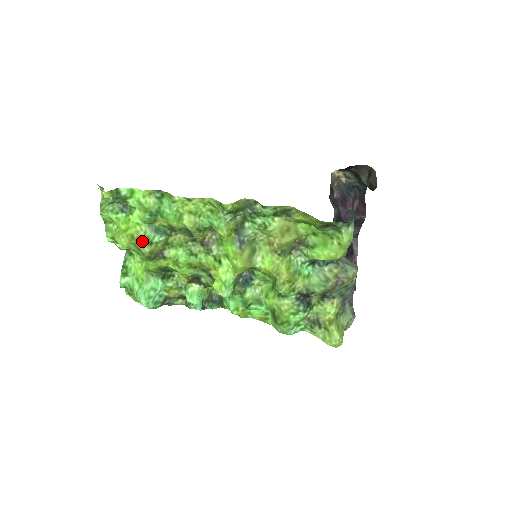
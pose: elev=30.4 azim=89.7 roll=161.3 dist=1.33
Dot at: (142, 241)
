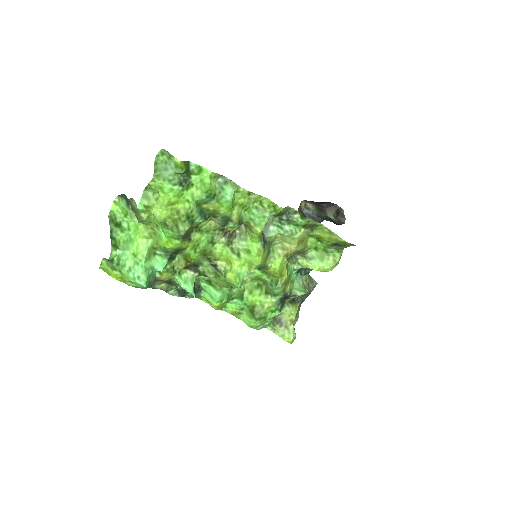
Dot at: (187, 219)
